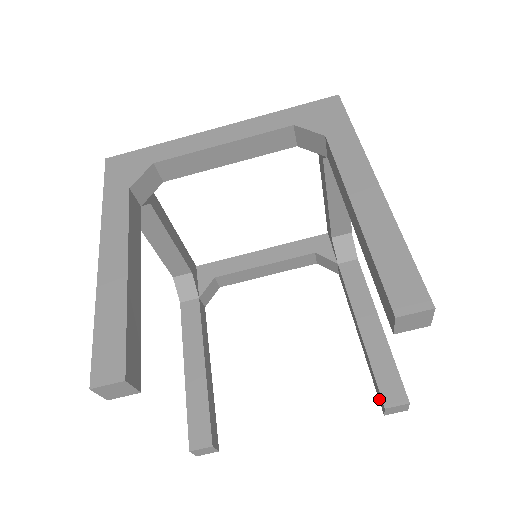
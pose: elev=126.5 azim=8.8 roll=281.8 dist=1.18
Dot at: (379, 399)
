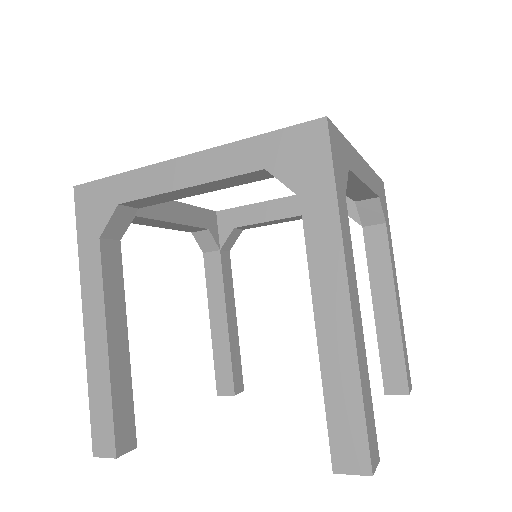
Dot at: occluded
